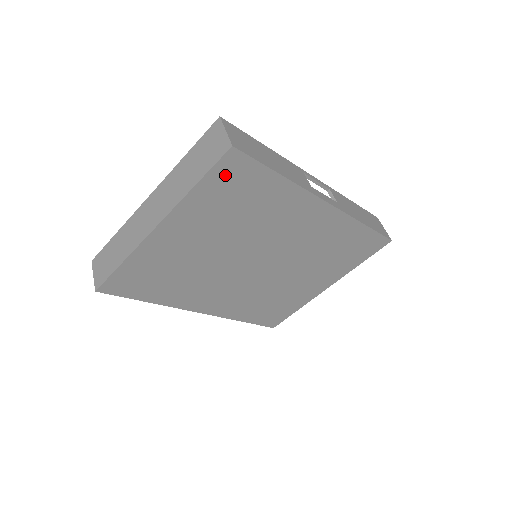
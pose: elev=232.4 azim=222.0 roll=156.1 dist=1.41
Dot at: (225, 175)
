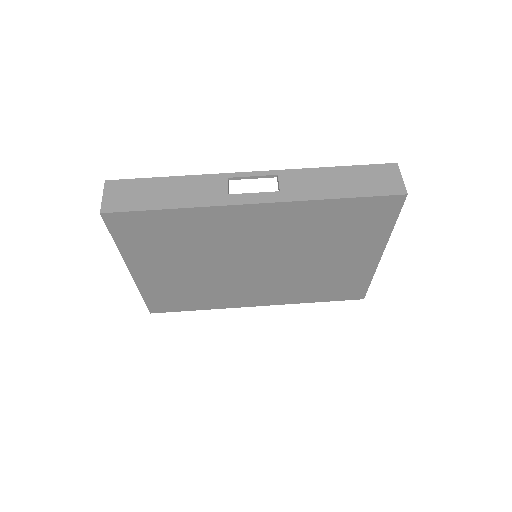
Dot at: (125, 229)
